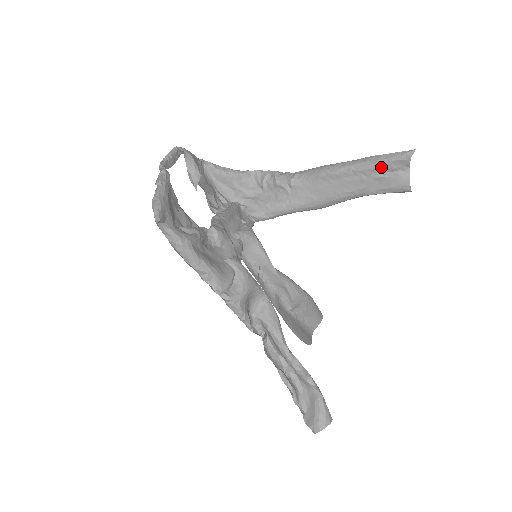
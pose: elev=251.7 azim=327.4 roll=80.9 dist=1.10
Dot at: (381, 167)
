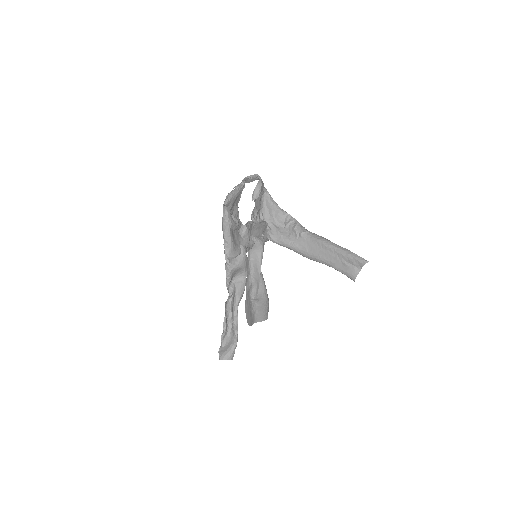
Dot at: (349, 258)
